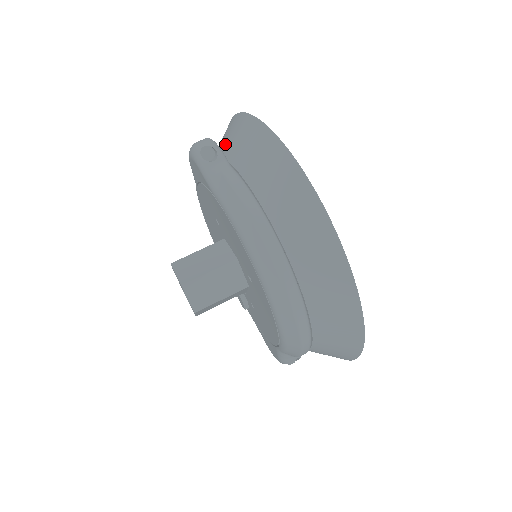
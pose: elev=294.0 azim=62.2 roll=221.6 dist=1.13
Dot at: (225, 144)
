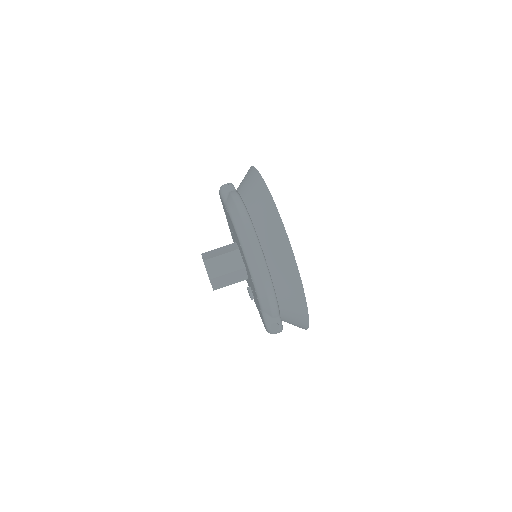
Dot at: occluded
